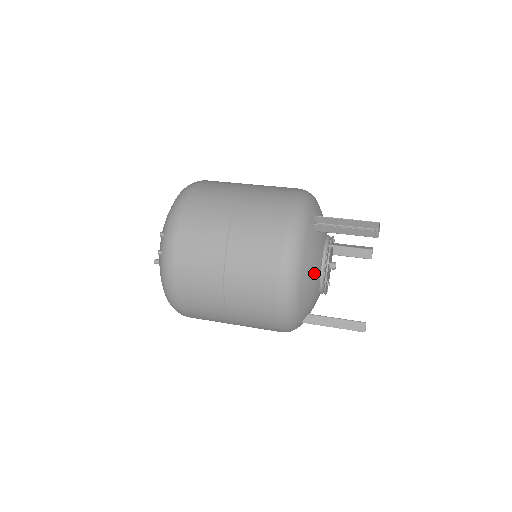
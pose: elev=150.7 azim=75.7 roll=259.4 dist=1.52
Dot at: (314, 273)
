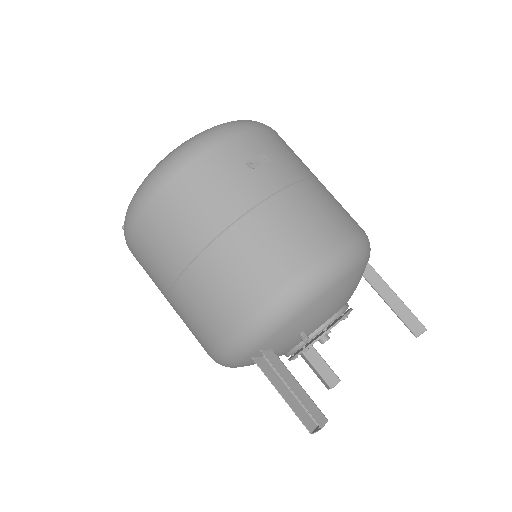
Dot at: occluded
